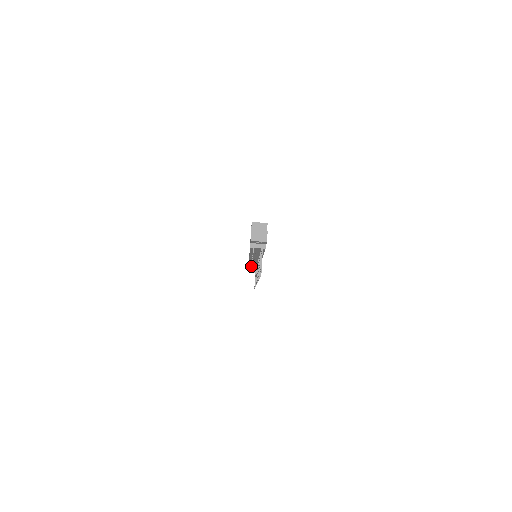
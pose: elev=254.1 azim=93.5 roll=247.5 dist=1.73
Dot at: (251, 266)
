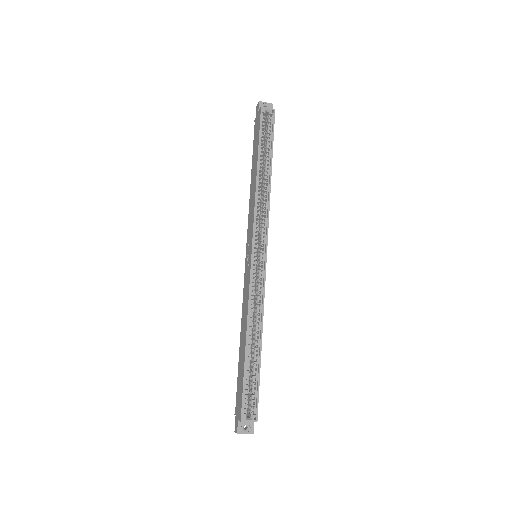
Dot at: occluded
